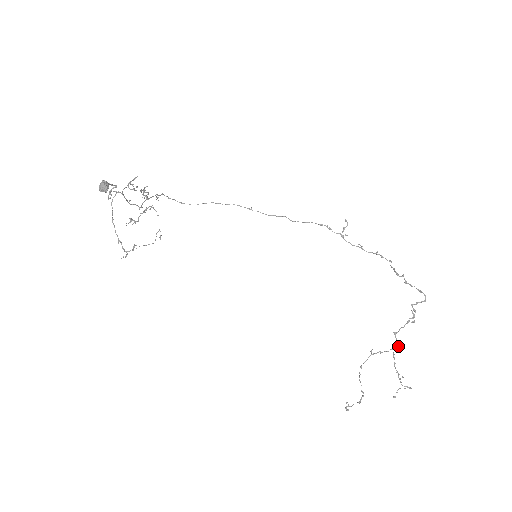
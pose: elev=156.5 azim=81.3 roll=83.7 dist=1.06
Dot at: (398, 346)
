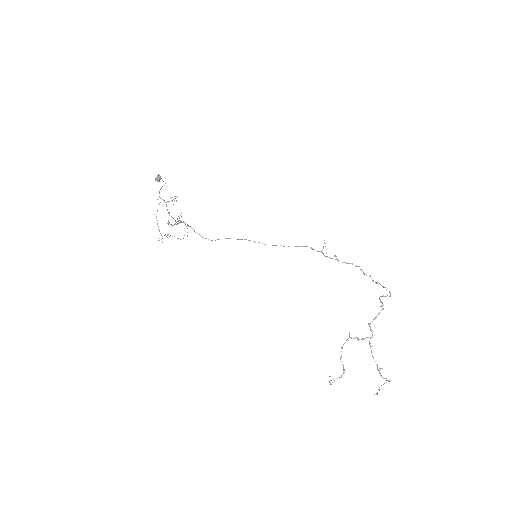
Dot at: (372, 334)
